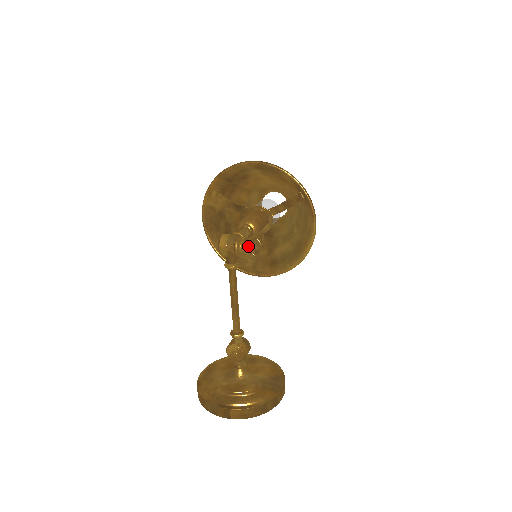
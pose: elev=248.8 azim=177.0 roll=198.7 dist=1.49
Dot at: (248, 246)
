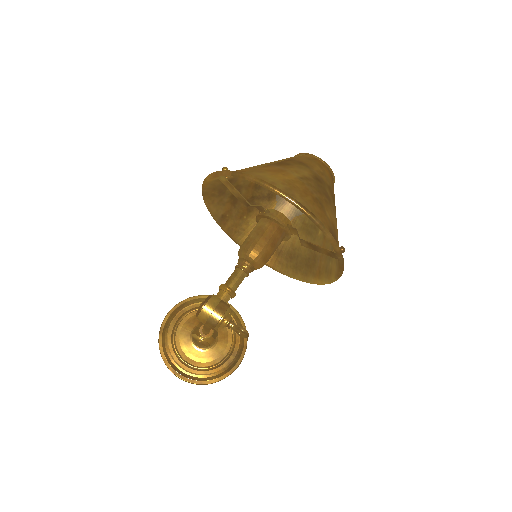
Dot at: (232, 328)
